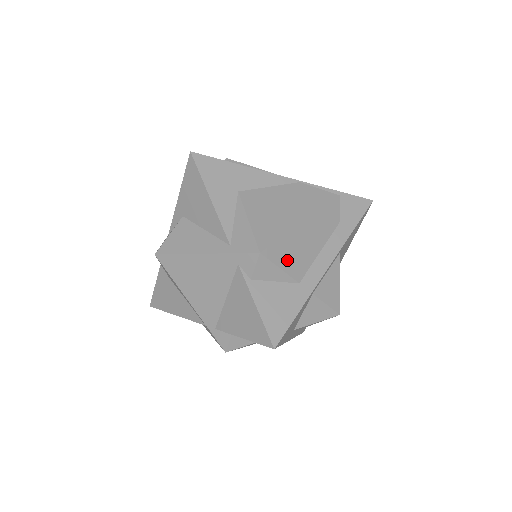
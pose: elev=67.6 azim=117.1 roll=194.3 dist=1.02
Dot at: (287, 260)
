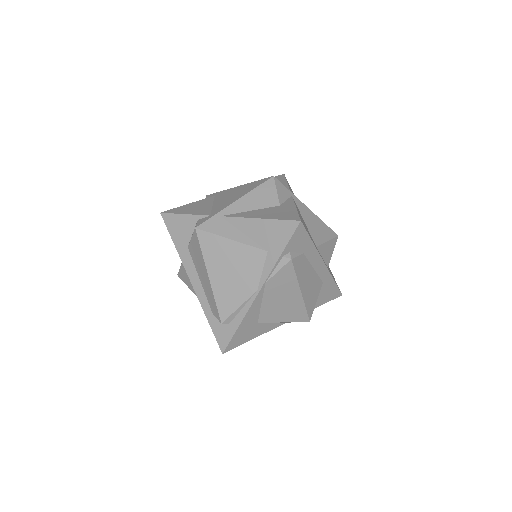
Dot at: (314, 298)
